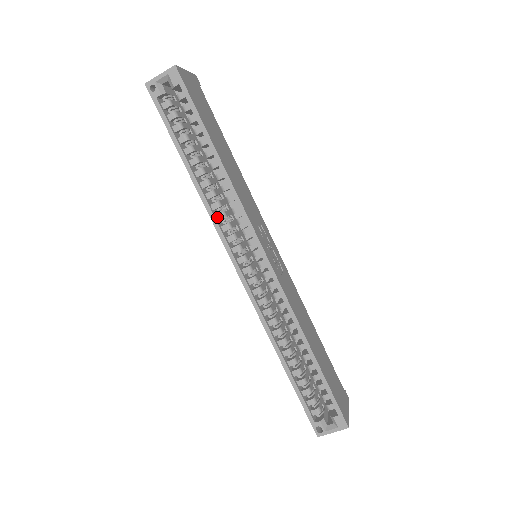
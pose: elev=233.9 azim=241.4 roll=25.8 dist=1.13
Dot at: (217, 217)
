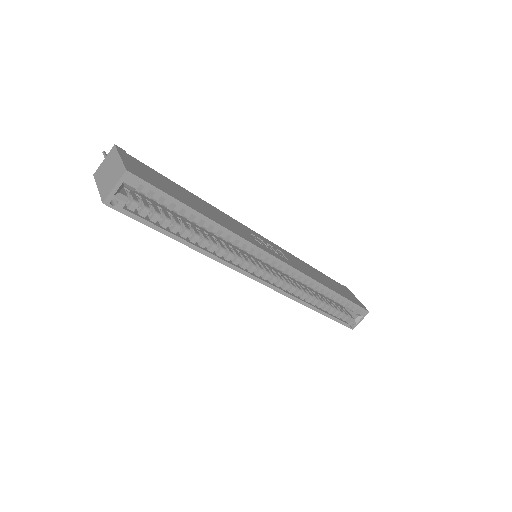
Dot at: (227, 259)
